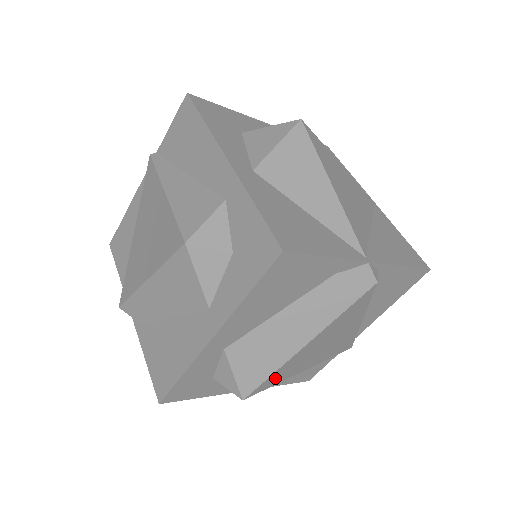
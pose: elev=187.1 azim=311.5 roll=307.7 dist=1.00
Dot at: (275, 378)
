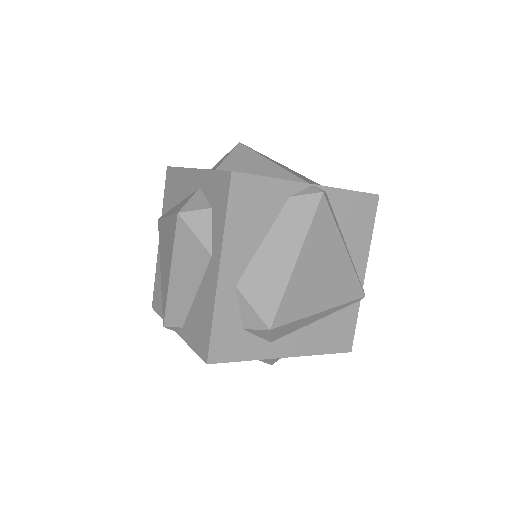
Dot at: (291, 307)
